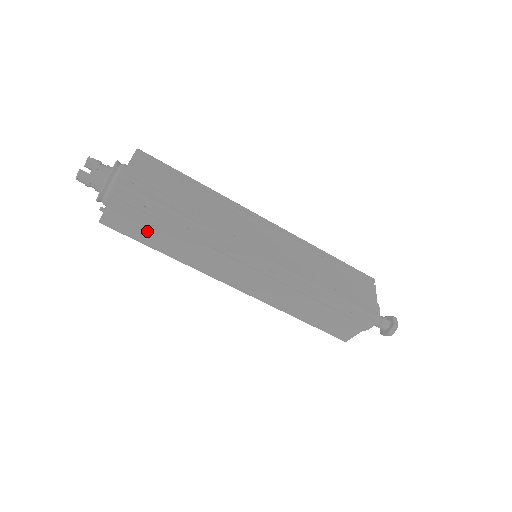
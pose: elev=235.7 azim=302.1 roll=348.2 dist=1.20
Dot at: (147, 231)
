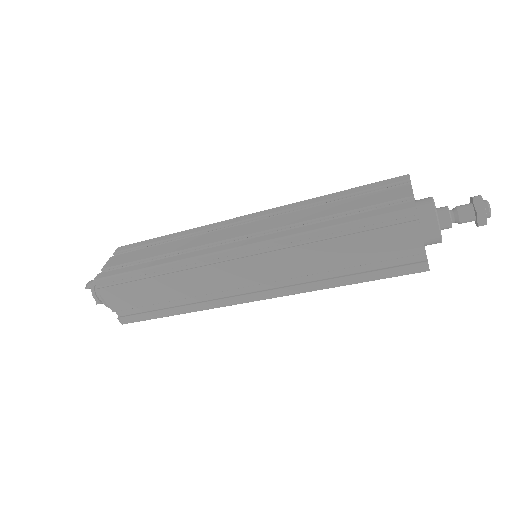
Dot at: occluded
